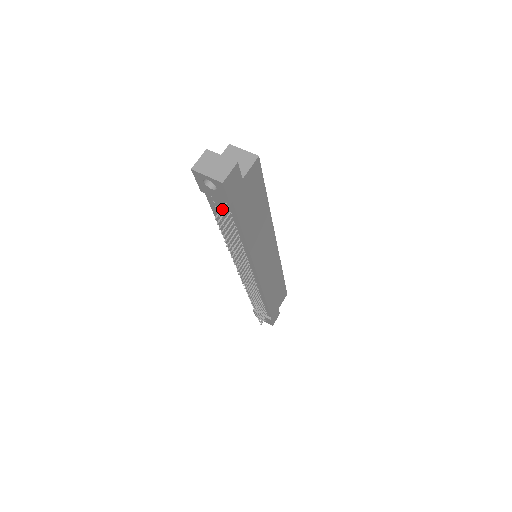
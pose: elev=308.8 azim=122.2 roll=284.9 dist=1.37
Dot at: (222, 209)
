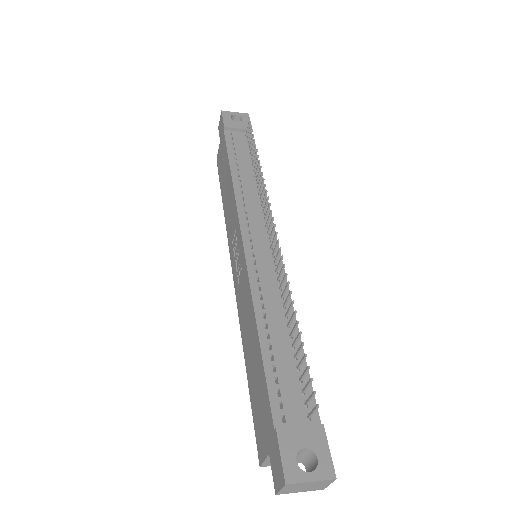
Dot at: (248, 129)
